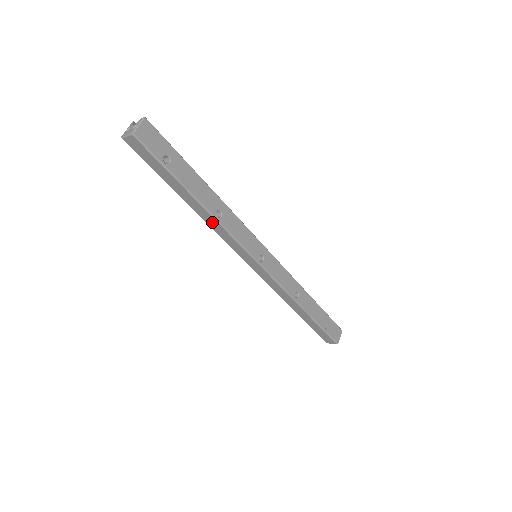
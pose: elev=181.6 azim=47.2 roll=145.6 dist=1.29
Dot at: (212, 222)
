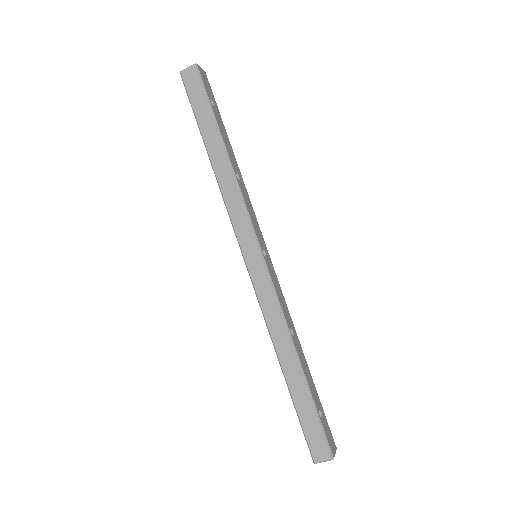
Dot at: (228, 182)
